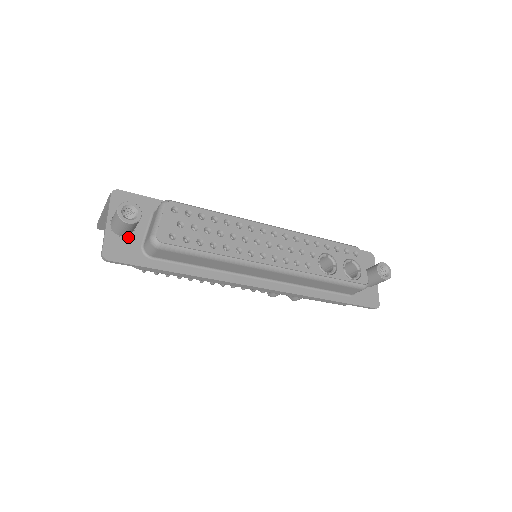
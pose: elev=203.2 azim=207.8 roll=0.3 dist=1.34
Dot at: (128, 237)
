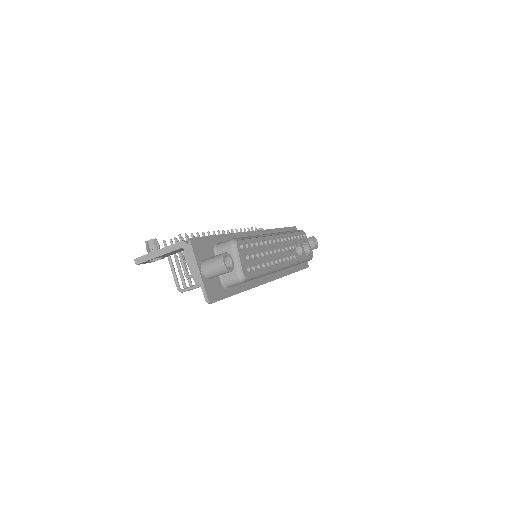
Dot at: (212, 278)
